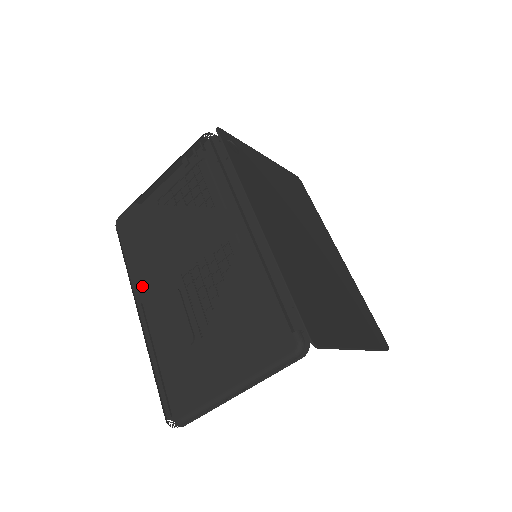
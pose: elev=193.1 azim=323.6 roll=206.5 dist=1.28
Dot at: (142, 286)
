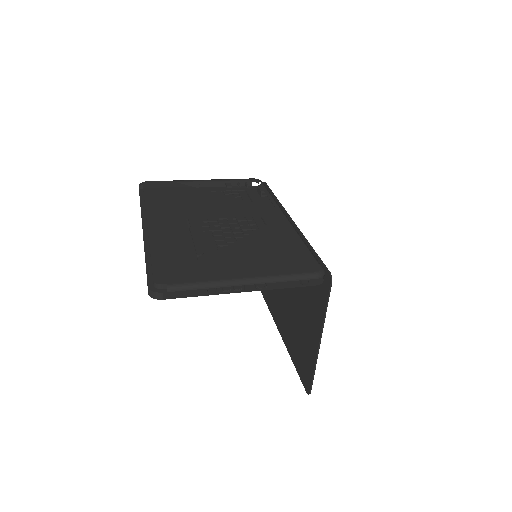
Dot at: (159, 213)
